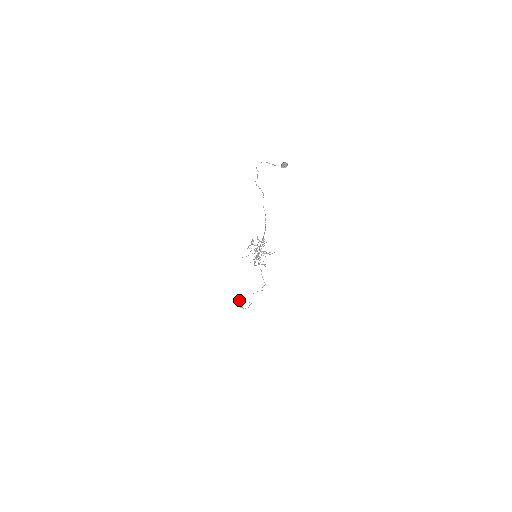
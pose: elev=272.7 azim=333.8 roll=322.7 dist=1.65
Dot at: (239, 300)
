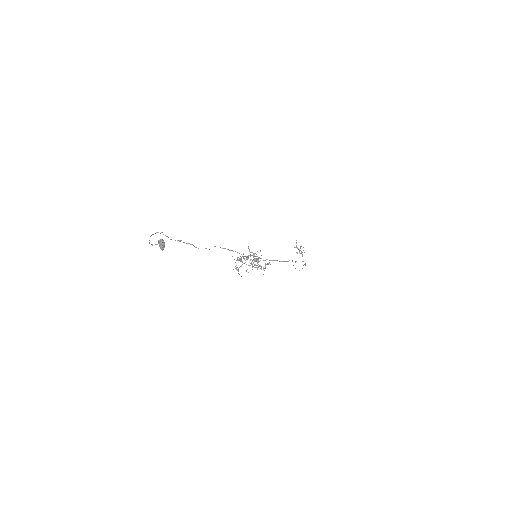
Dot at: (296, 247)
